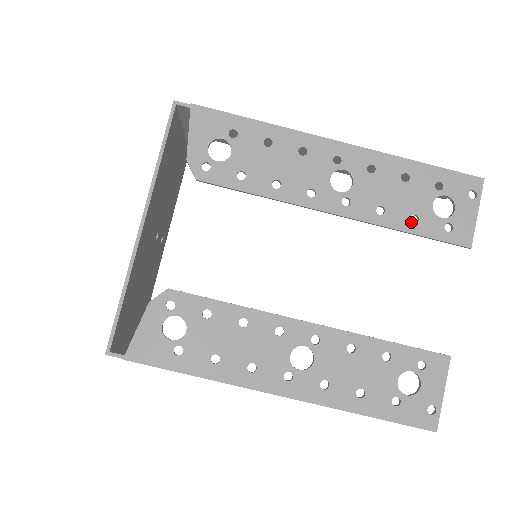
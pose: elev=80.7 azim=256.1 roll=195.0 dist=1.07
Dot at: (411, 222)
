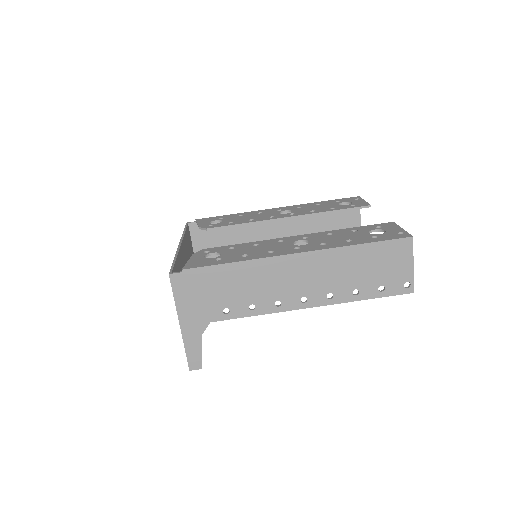
Dot at: (332, 209)
